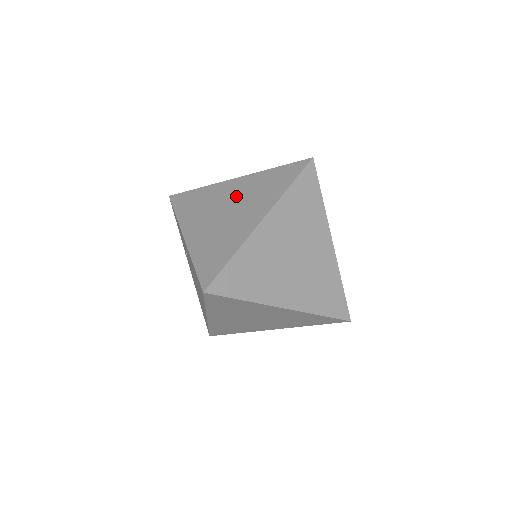
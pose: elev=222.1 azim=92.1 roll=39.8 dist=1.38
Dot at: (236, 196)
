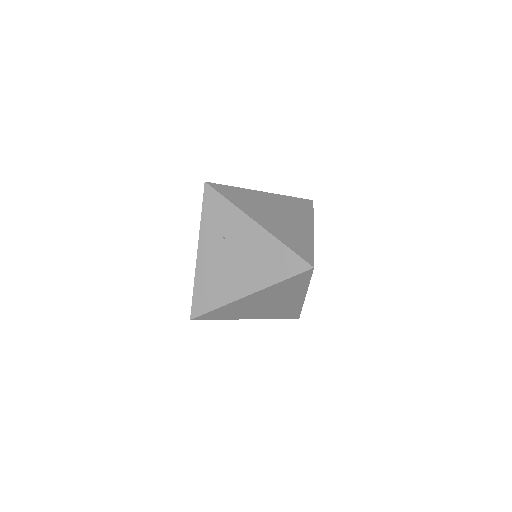
Dot at: (277, 206)
